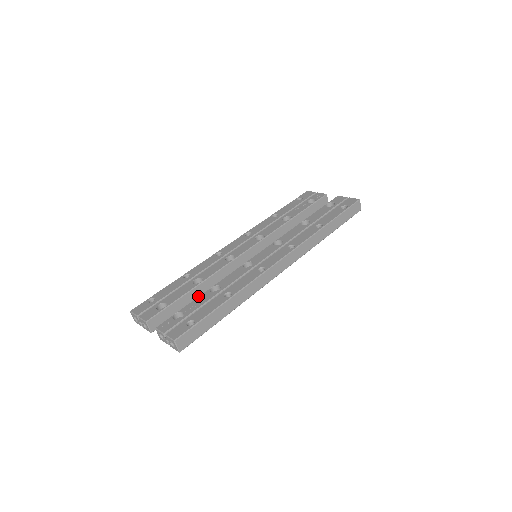
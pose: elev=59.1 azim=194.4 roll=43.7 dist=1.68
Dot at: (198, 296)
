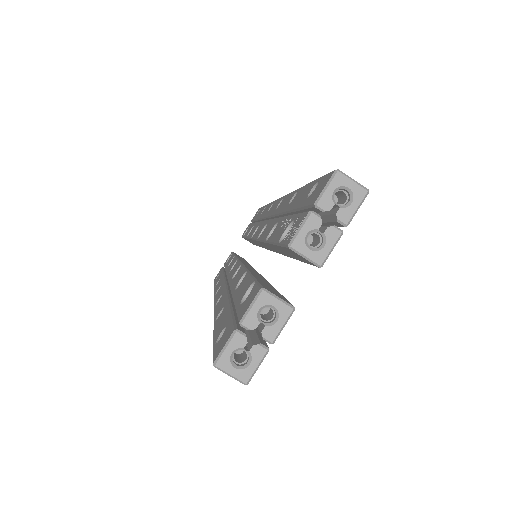
Dot at: occluded
